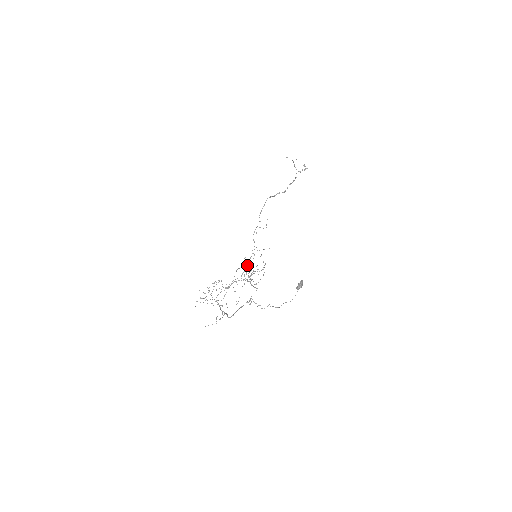
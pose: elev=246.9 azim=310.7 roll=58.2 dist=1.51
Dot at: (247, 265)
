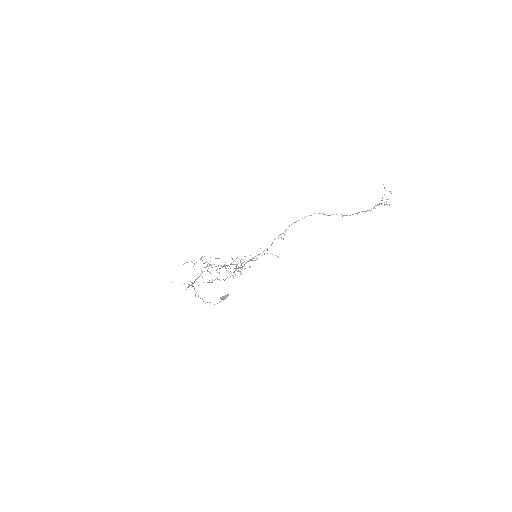
Dot at: (251, 259)
